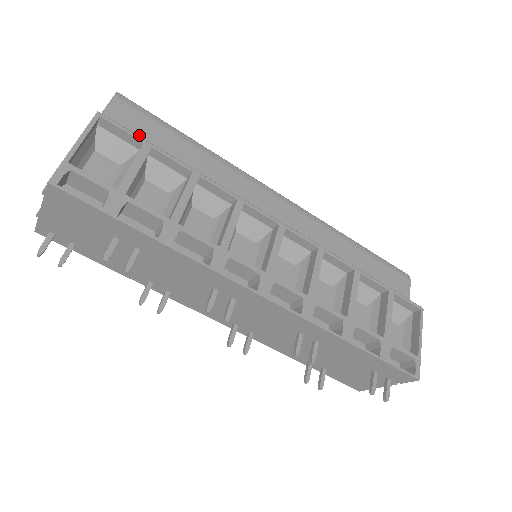
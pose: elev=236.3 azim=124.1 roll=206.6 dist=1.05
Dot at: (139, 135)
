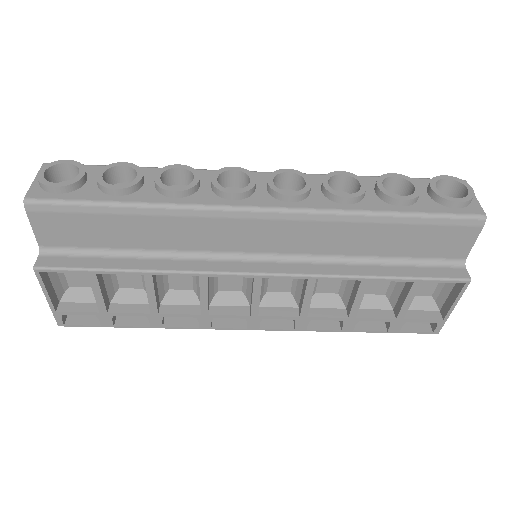
Dot at: (79, 237)
